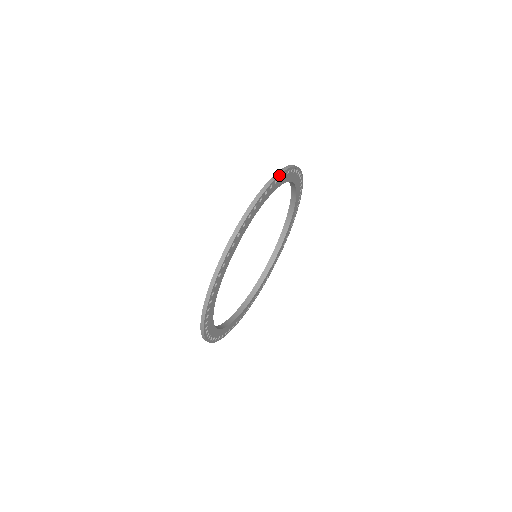
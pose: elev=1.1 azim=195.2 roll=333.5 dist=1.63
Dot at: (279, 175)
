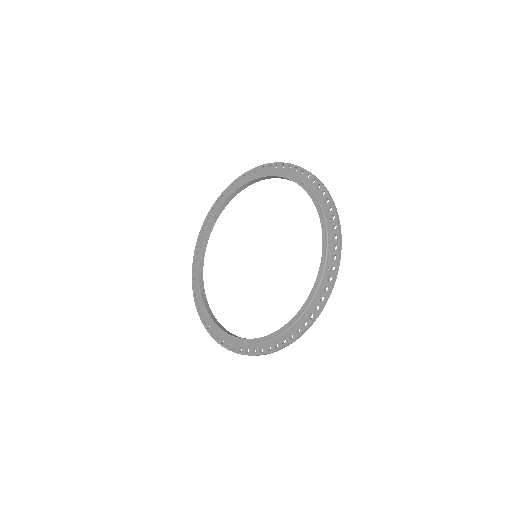
Dot at: (268, 165)
